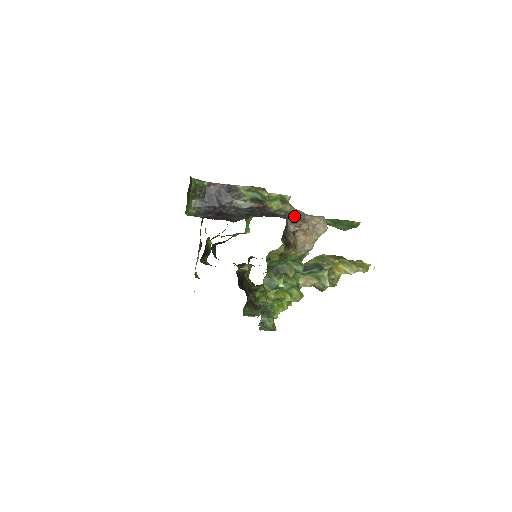
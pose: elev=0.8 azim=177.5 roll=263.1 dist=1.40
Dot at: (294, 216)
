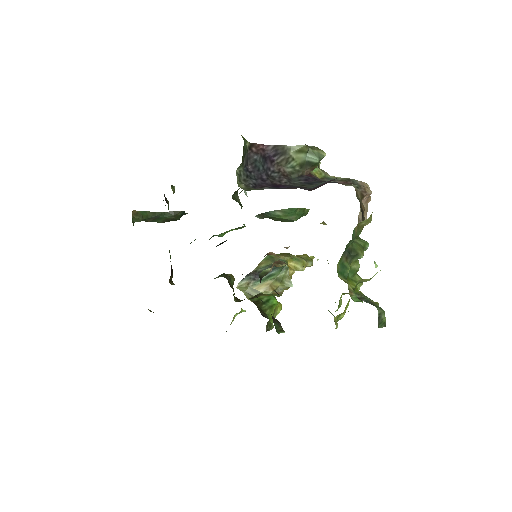
Dot at: (347, 182)
